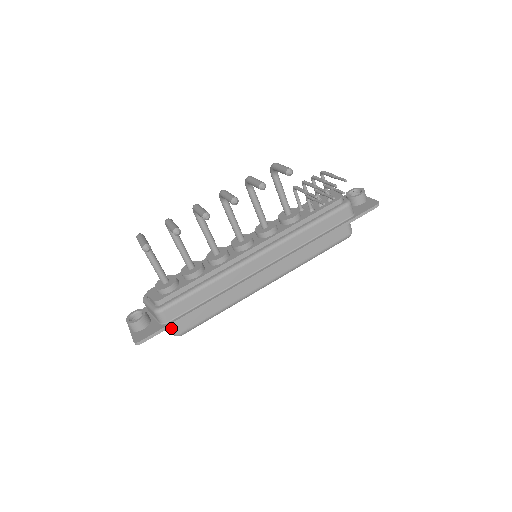
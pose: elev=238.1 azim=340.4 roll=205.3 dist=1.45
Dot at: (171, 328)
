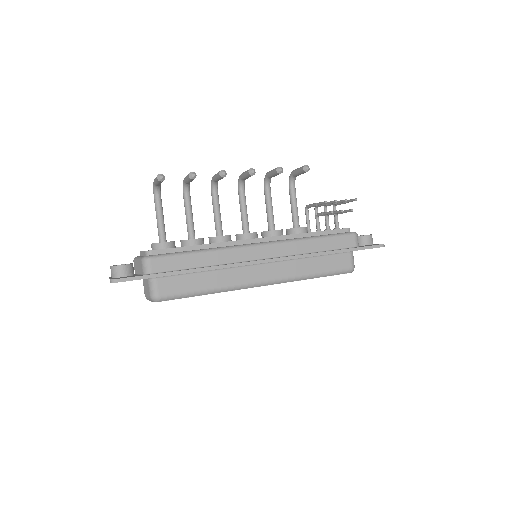
Dot at: (151, 287)
